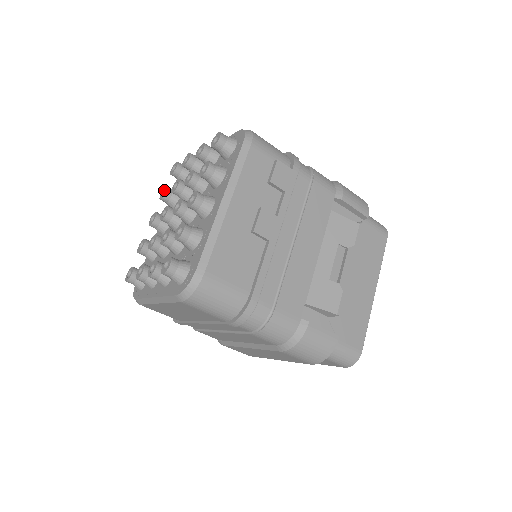
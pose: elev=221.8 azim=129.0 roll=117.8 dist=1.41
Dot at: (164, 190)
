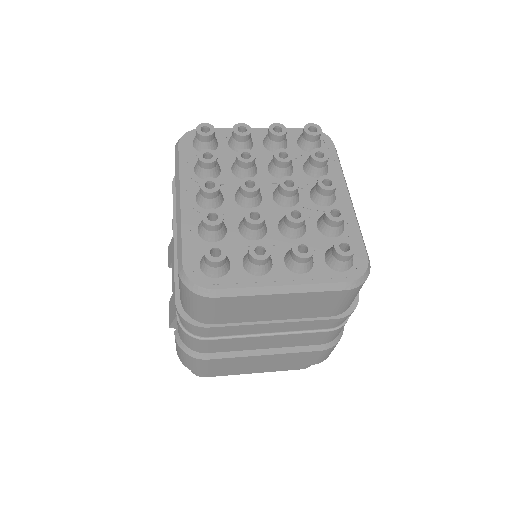
Dot at: (205, 152)
